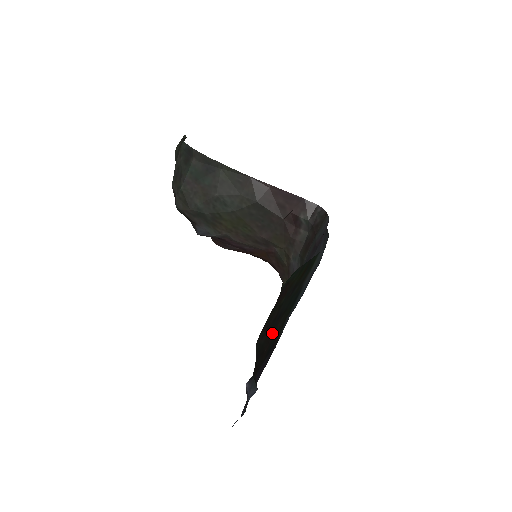
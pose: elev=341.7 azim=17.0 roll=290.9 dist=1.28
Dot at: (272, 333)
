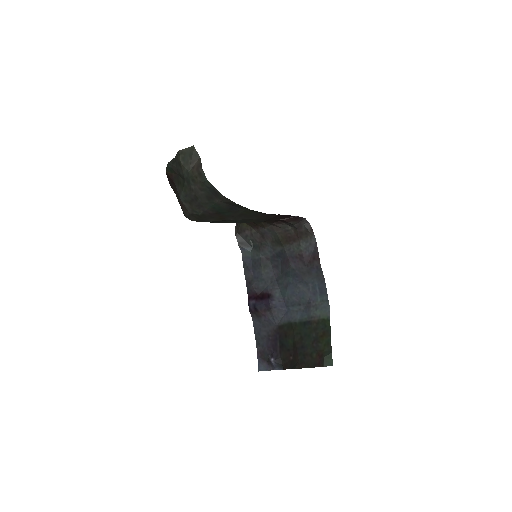
Dot at: (295, 350)
